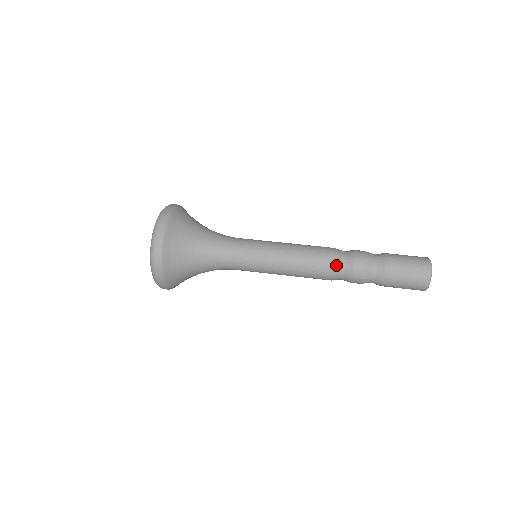
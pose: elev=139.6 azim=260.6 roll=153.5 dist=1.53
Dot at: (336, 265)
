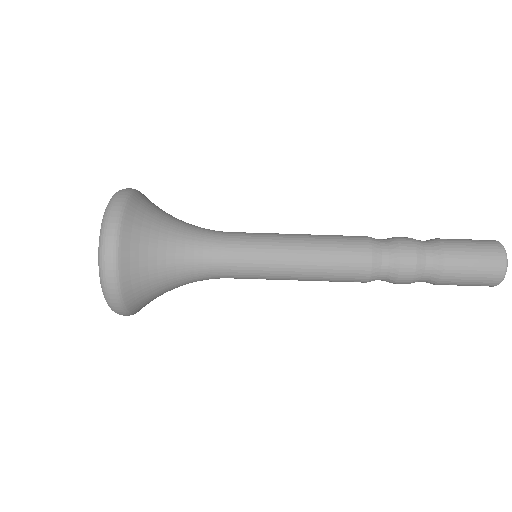
Dot at: occluded
